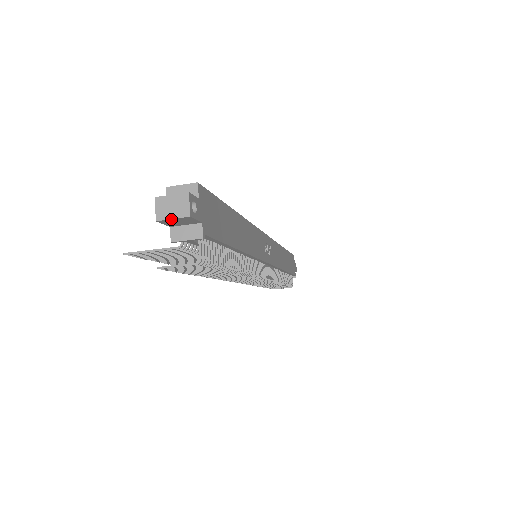
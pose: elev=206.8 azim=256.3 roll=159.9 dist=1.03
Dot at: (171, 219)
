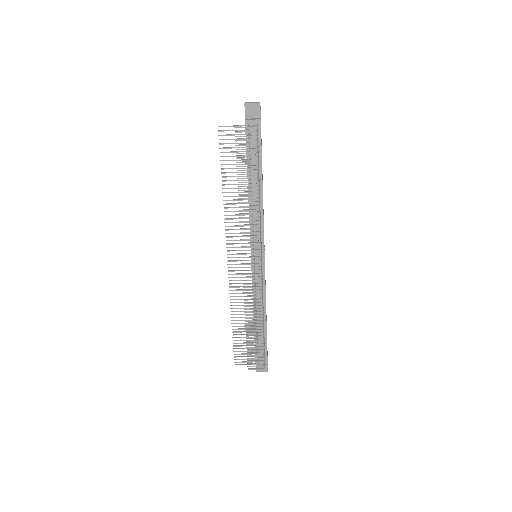
Dot at: (251, 104)
